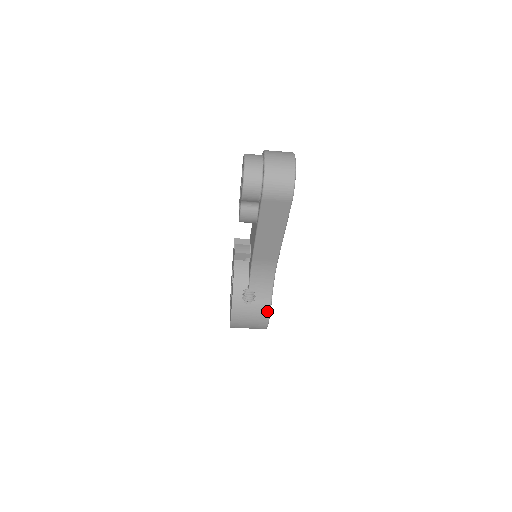
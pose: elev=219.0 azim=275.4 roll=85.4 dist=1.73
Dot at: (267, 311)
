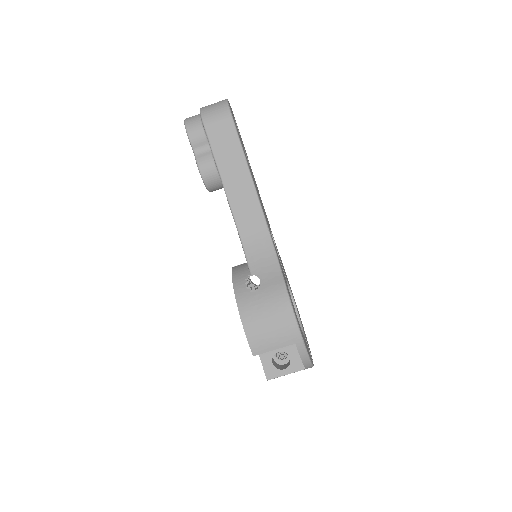
Dot at: (283, 293)
